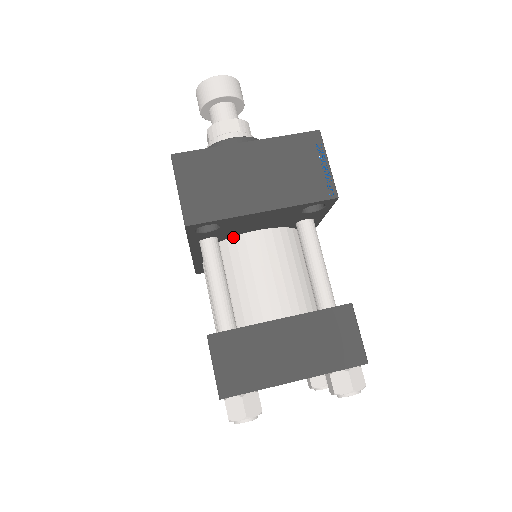
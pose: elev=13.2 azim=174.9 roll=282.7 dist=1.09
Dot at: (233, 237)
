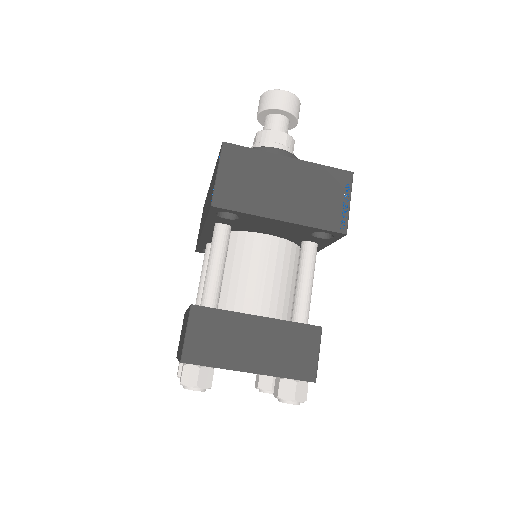
Dot at: (245, 232)
